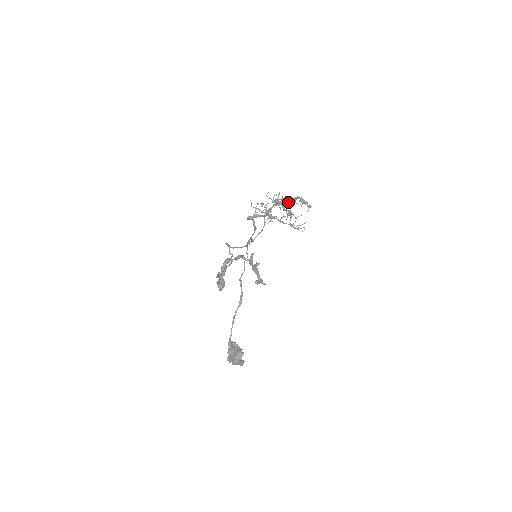
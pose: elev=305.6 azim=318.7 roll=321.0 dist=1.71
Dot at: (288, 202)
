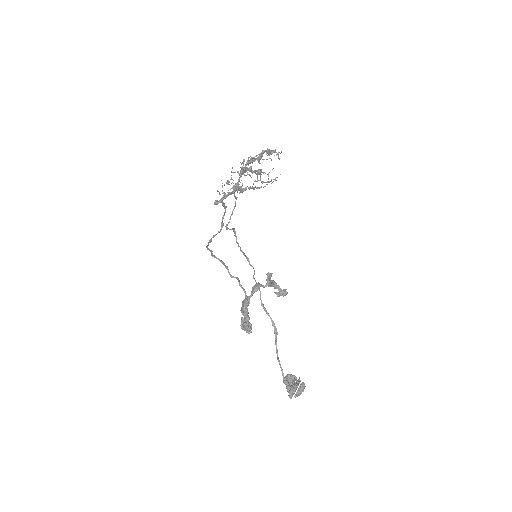
Dot at: (253, 161)
